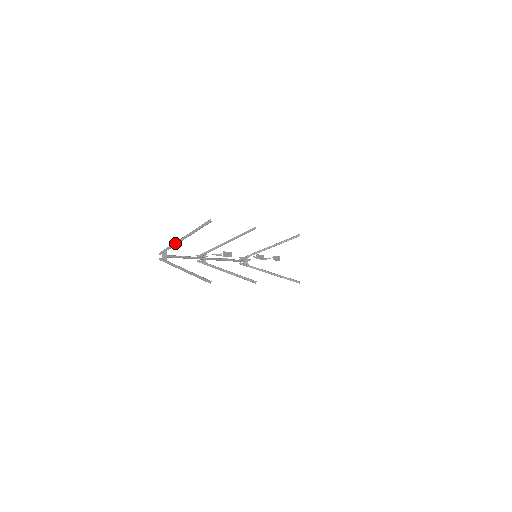
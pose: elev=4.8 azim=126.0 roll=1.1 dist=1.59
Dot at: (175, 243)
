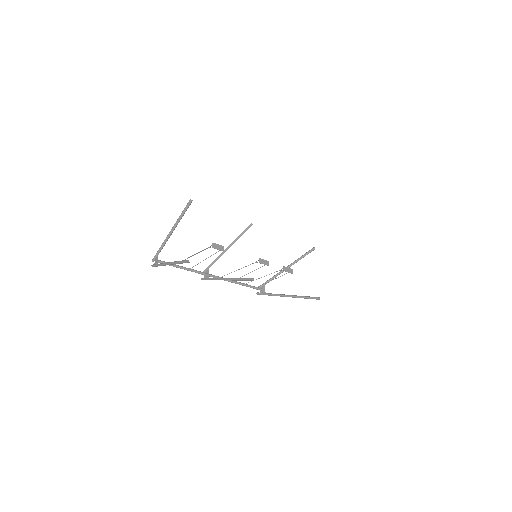
Dot at: (164, 241)
